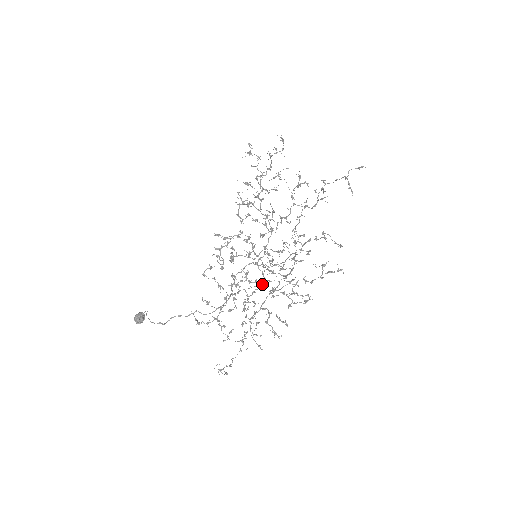
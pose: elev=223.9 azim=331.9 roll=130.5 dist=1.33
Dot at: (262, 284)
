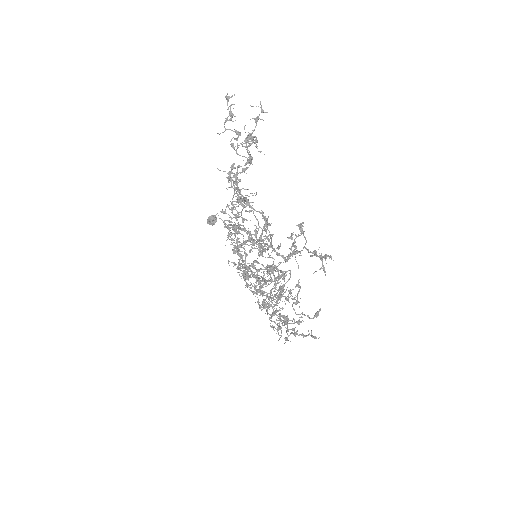
Dot at: occluded
